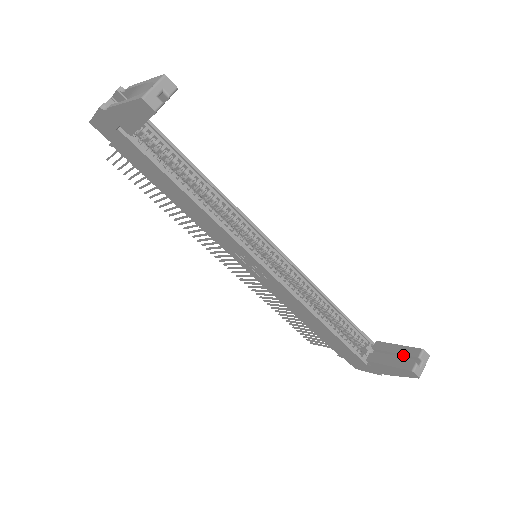
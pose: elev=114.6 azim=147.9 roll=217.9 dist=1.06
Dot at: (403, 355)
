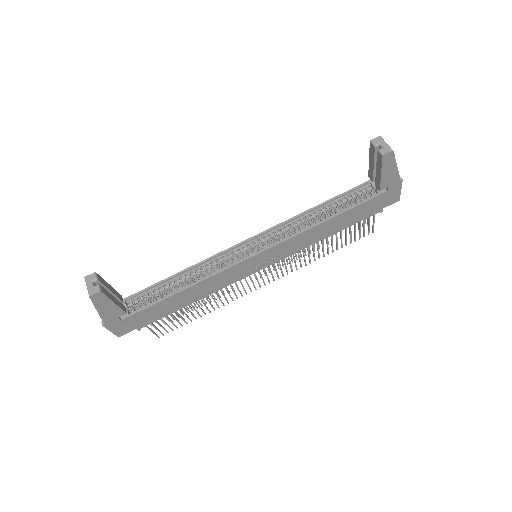
Dot at: (375, 159)
